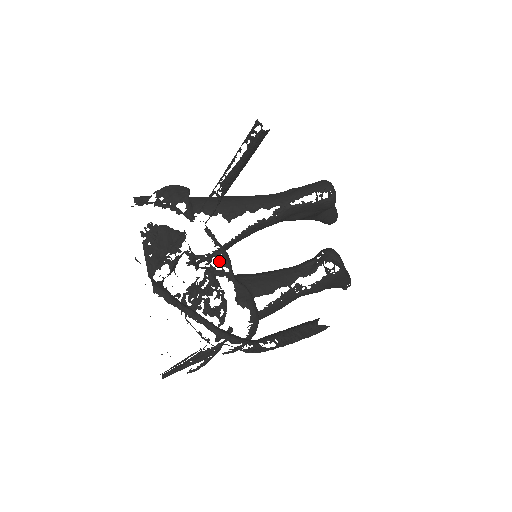
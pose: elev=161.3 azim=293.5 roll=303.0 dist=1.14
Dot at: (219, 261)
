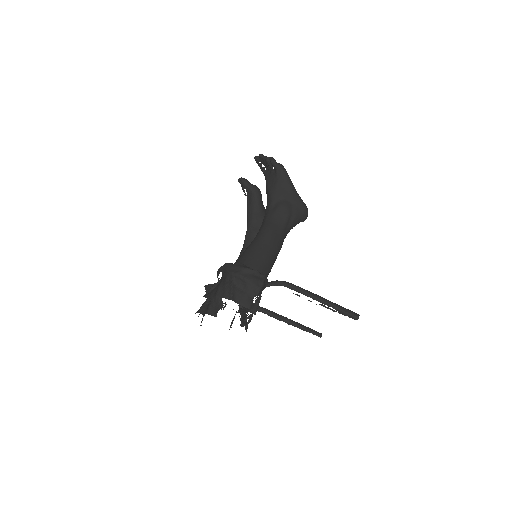
Dot at: occluded
